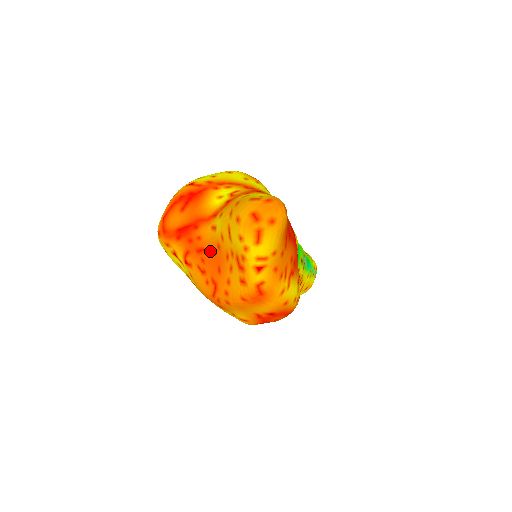
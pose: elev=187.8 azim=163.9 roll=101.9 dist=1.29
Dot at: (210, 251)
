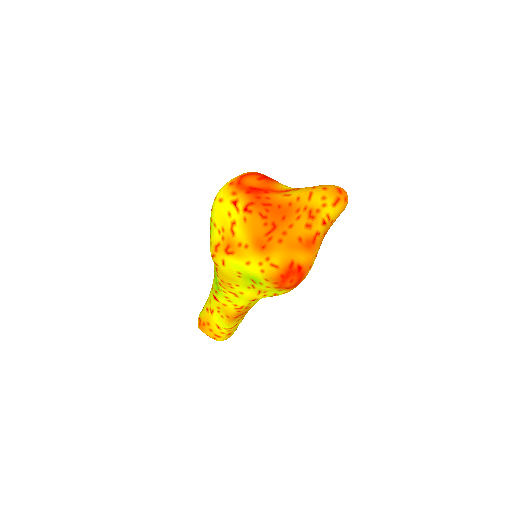
Dot at: (278, 206)
